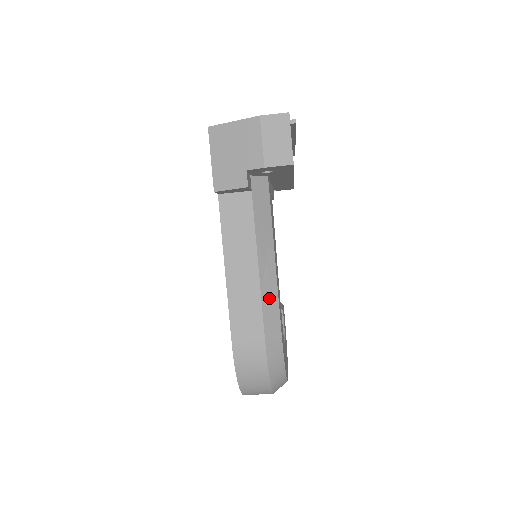
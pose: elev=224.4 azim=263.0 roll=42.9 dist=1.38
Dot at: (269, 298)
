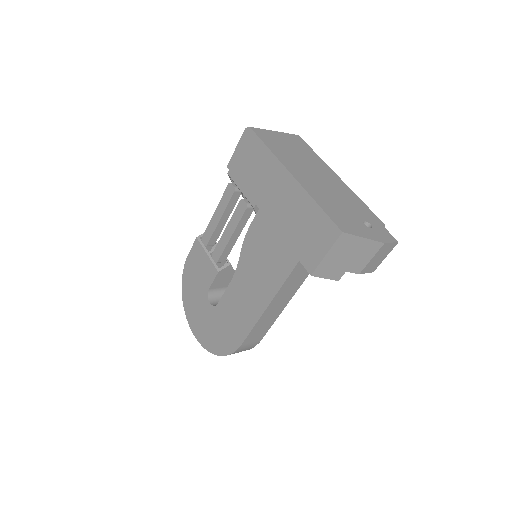
Dot at: occluded
